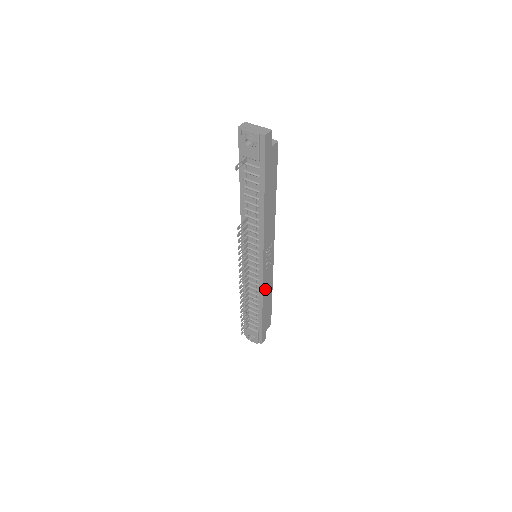
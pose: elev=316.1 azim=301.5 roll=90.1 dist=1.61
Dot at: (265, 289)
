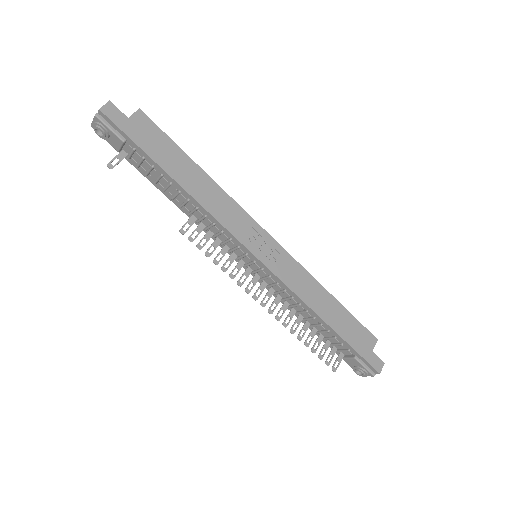
Dot at: (301, 291)
